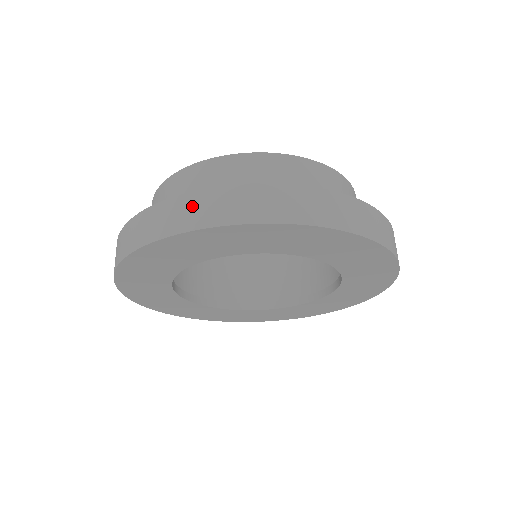
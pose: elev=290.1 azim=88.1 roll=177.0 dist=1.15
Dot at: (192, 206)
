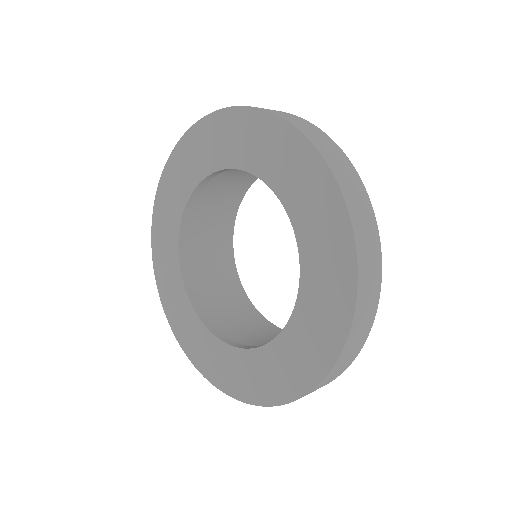
Dot at: occluded
